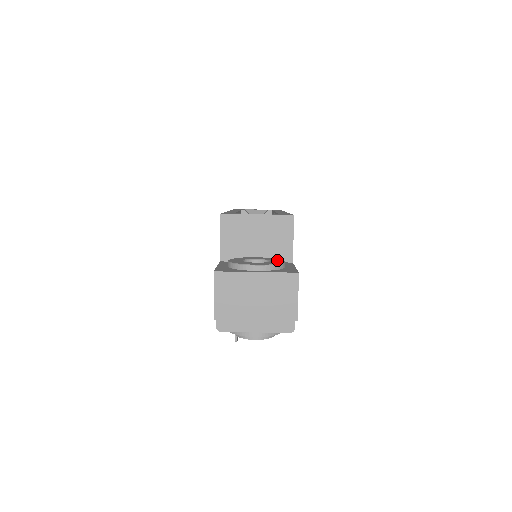
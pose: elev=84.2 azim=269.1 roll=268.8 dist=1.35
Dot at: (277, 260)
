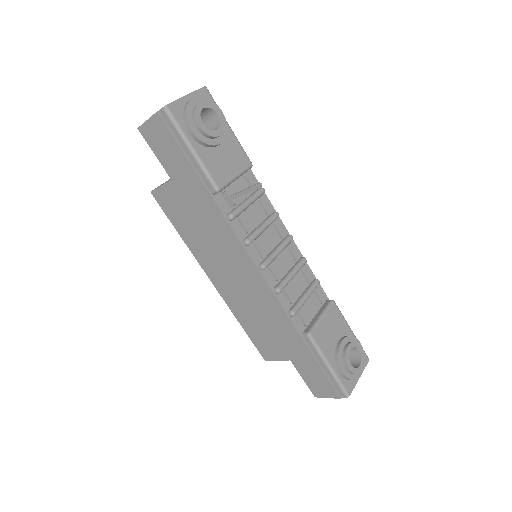
Dot at: occluded
